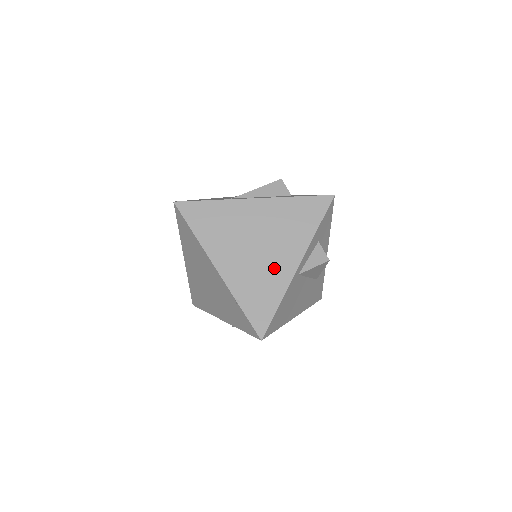
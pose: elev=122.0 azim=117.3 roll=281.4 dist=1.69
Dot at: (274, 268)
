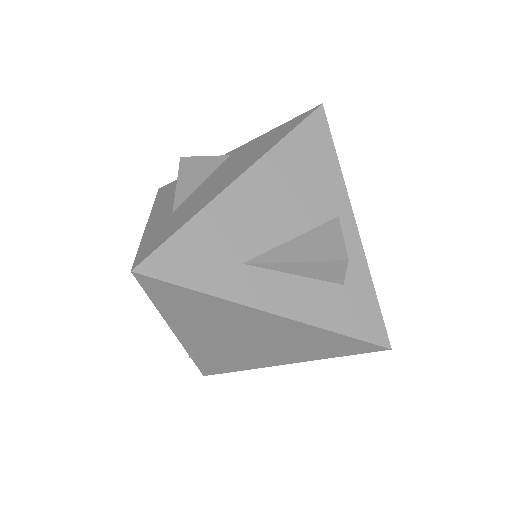
Dot at: (252, 357)
